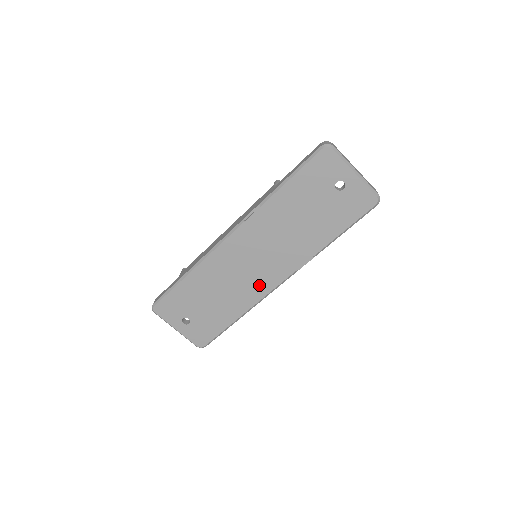
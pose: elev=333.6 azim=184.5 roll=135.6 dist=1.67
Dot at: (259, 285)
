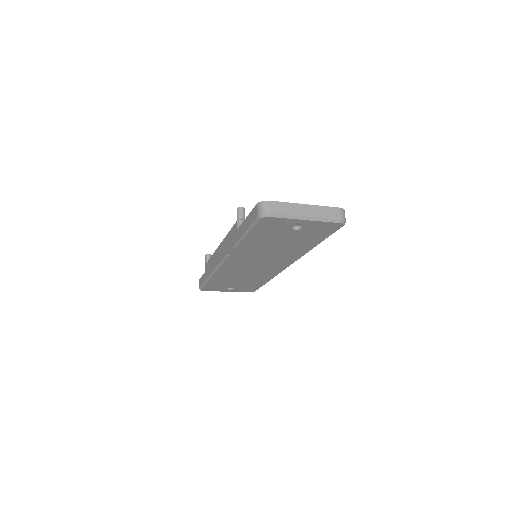
Dot at: (271, 270)
